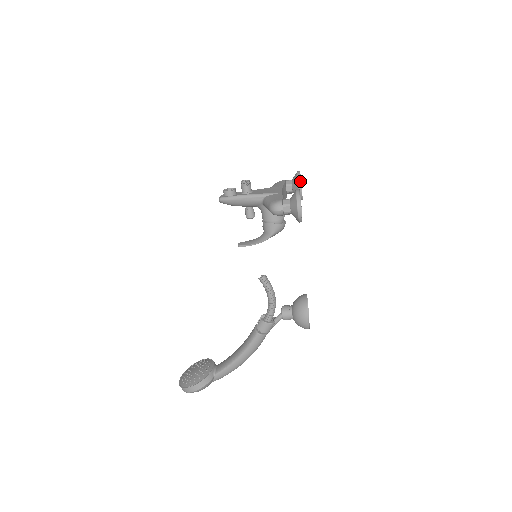
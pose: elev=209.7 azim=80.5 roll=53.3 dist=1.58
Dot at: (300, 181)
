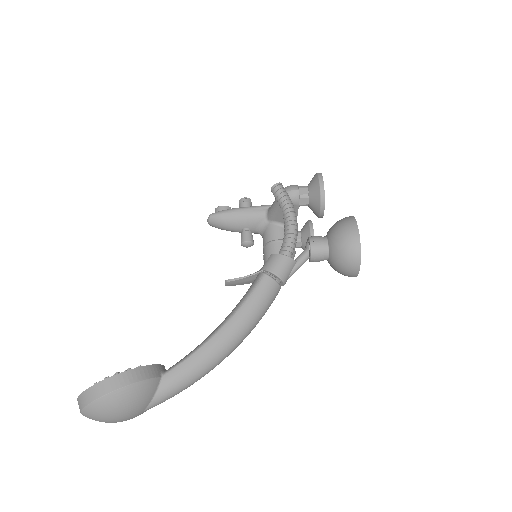
Dot at: (312, 223)
